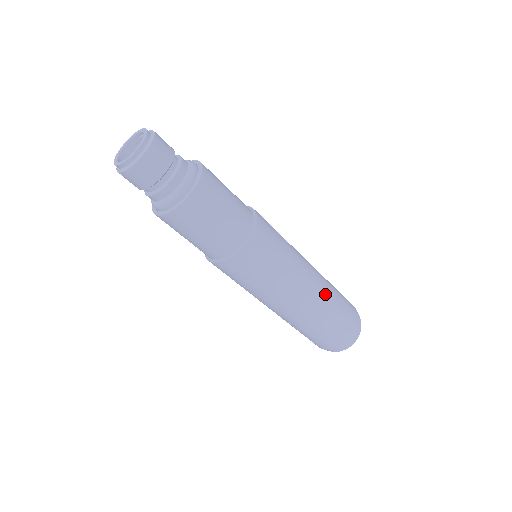
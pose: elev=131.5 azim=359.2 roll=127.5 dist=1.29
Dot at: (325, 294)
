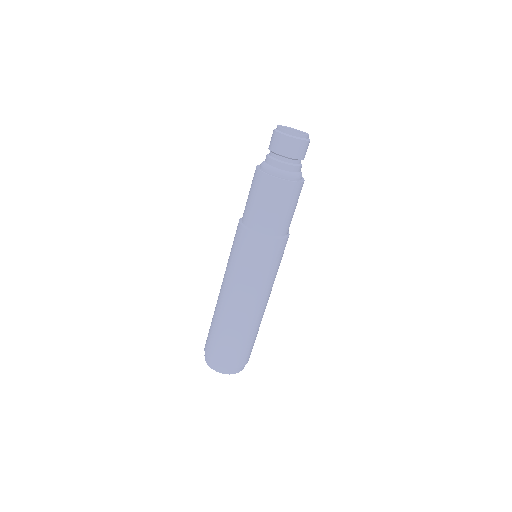
Dot at: (258, 321)
